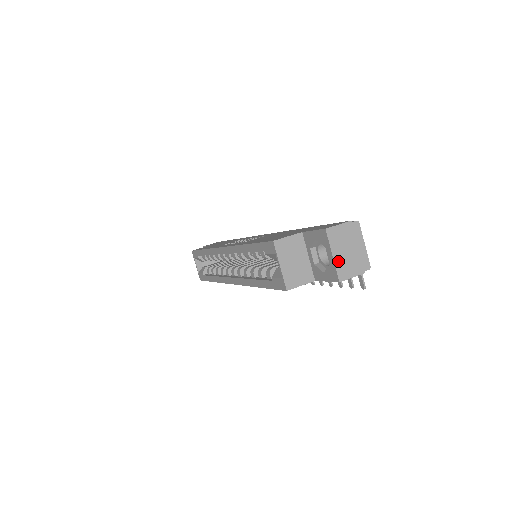
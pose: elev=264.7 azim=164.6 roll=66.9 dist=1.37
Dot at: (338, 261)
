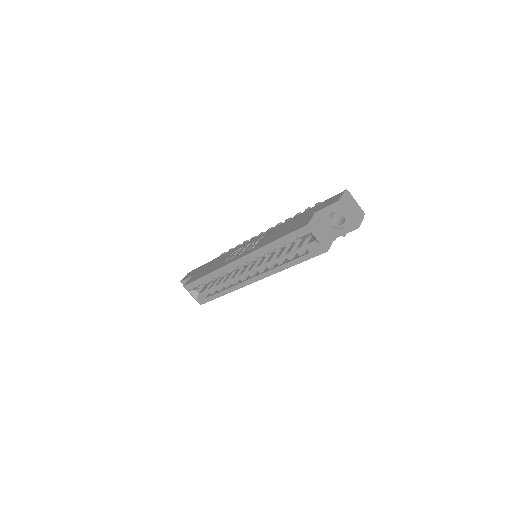
Dot at: (352, 216)
